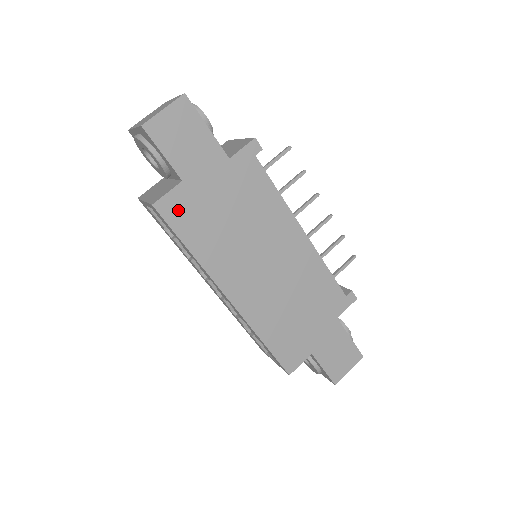
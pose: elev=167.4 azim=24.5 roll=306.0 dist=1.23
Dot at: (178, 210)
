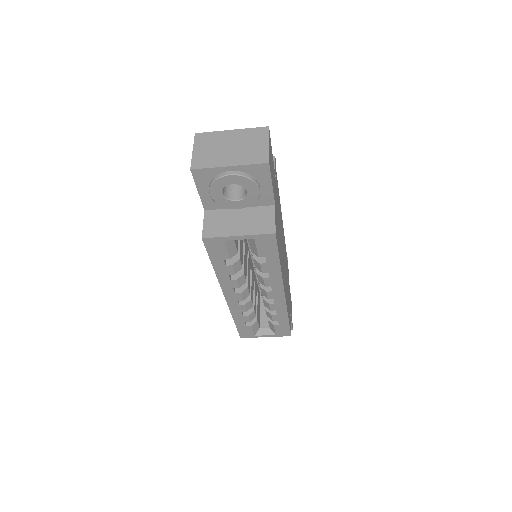
Dot at: (277, 232)
